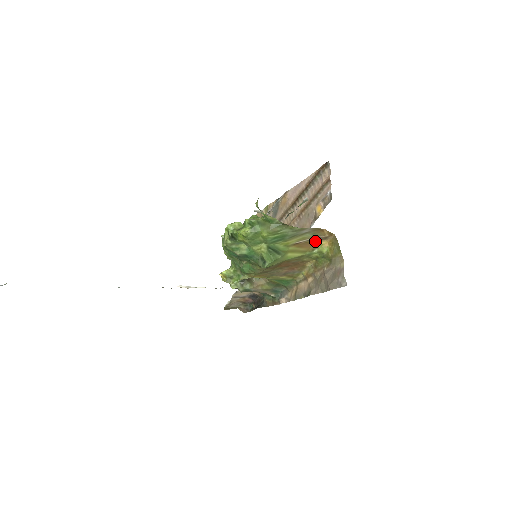
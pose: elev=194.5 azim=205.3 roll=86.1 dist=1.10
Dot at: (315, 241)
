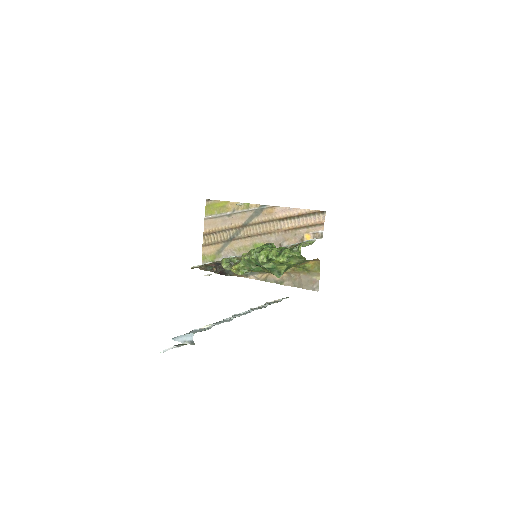
Dot at: (307, 261)
